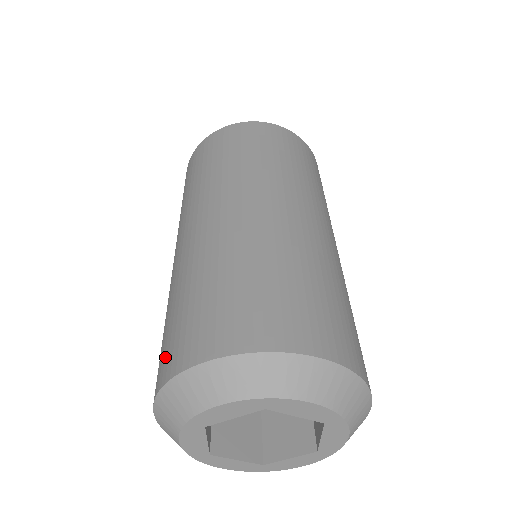
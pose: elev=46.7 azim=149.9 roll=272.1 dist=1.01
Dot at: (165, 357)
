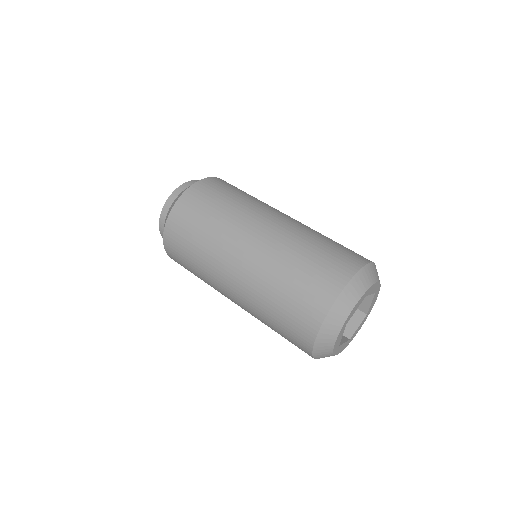
Dot at: (299, 348)
